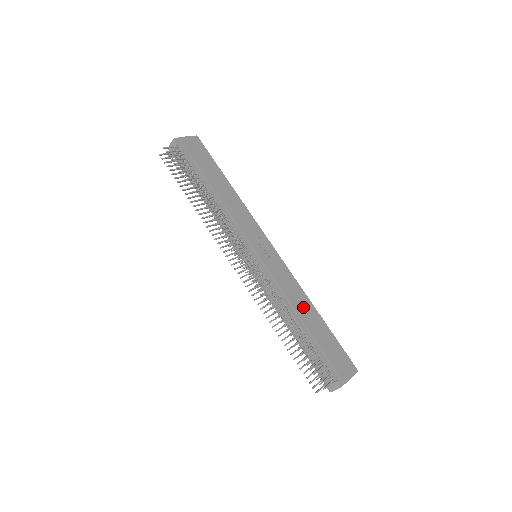
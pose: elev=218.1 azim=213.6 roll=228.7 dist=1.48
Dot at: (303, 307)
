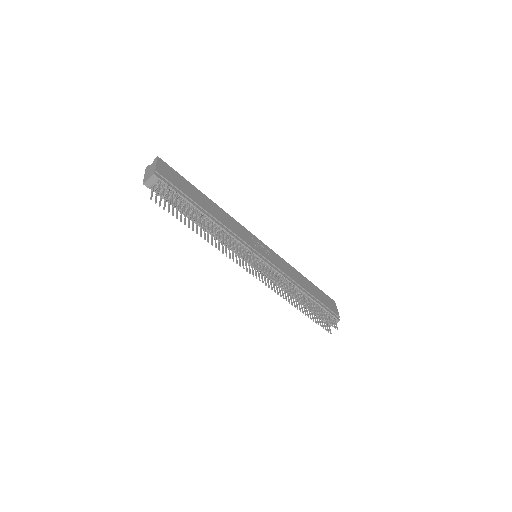
Dot at: (299, 279)
